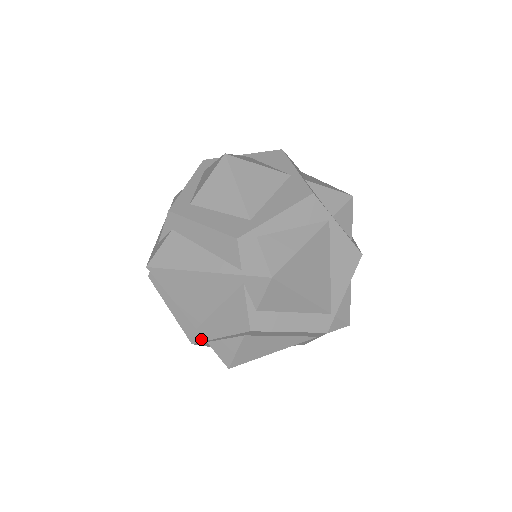
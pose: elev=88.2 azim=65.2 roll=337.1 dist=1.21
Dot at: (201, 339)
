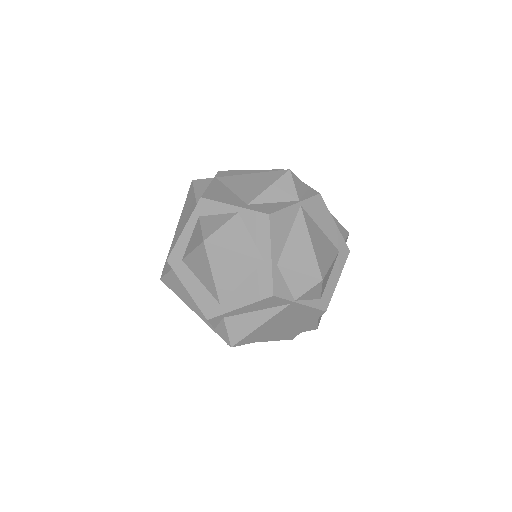
Dot at: occluded
